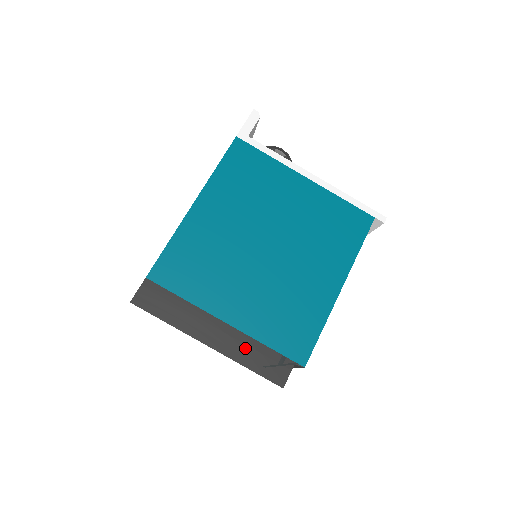
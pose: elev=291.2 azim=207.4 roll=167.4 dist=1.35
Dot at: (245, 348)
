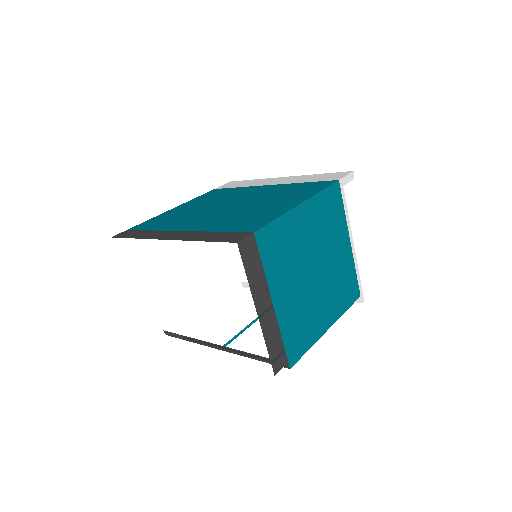
Dot at: (273, 331)
